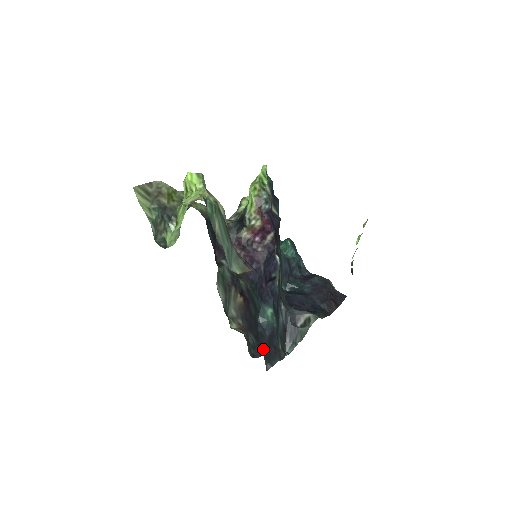
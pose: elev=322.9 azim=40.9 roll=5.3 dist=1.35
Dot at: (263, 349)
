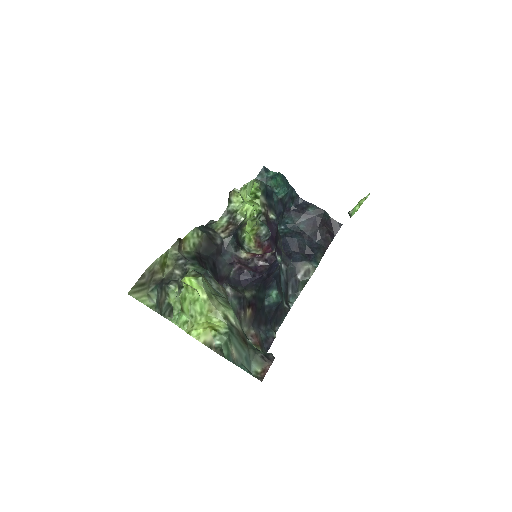
Dot at: (271, 322)
